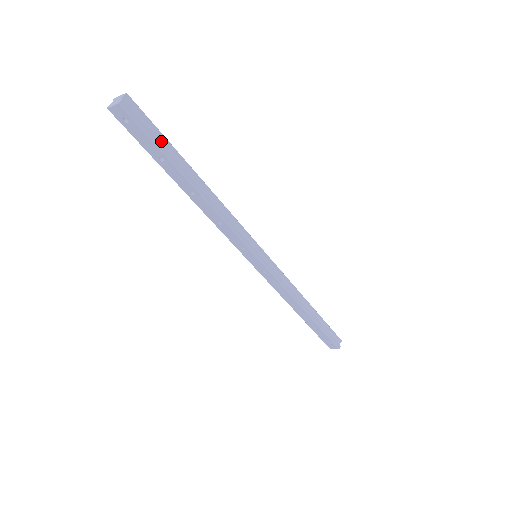
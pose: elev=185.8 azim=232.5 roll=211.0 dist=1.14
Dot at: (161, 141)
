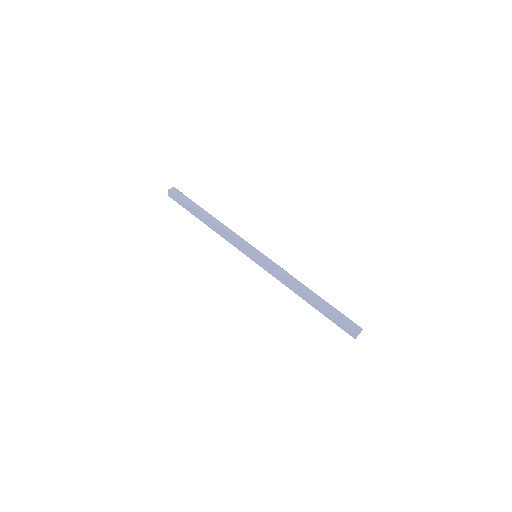
Dot at: (189, 202)
